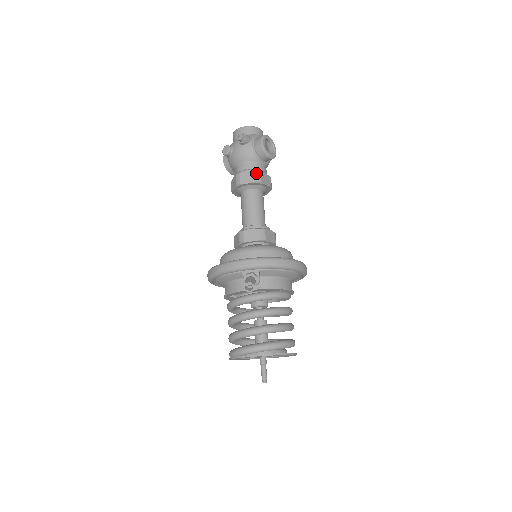
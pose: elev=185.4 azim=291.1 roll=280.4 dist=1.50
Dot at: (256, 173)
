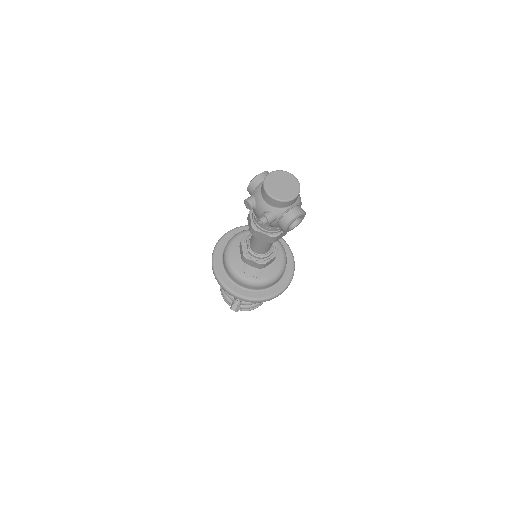
Dot at: (271, 238)
